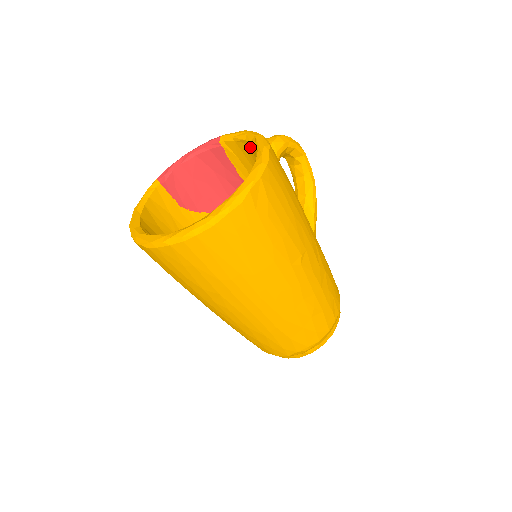
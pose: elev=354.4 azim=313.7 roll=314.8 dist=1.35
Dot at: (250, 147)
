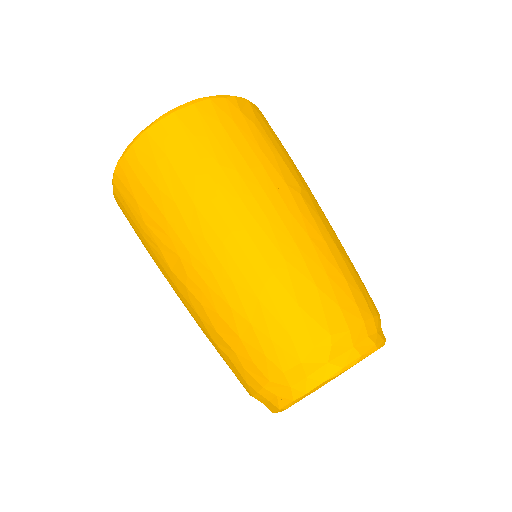
Dot at: occluded
